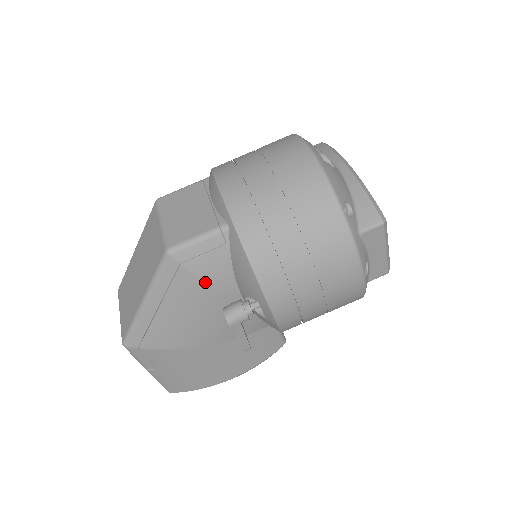
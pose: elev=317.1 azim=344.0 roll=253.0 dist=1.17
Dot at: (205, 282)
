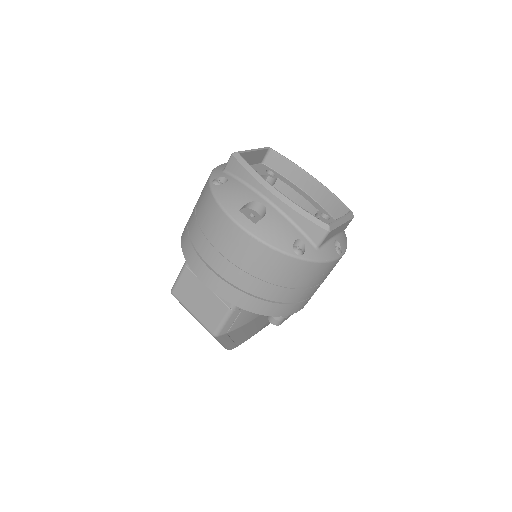
Dot at: (247, 323)
